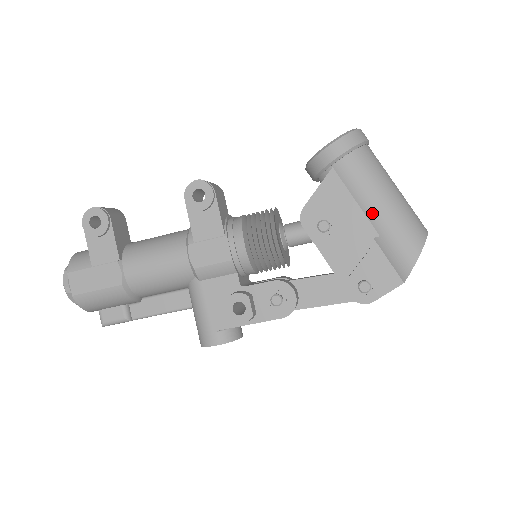
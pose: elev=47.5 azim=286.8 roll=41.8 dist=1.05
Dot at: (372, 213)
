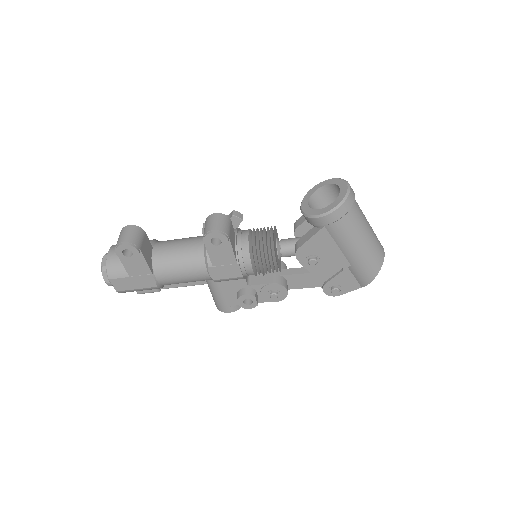
Dot at: (349, 255)
